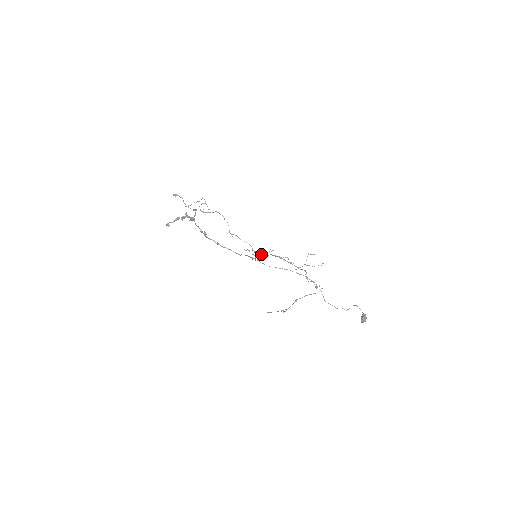
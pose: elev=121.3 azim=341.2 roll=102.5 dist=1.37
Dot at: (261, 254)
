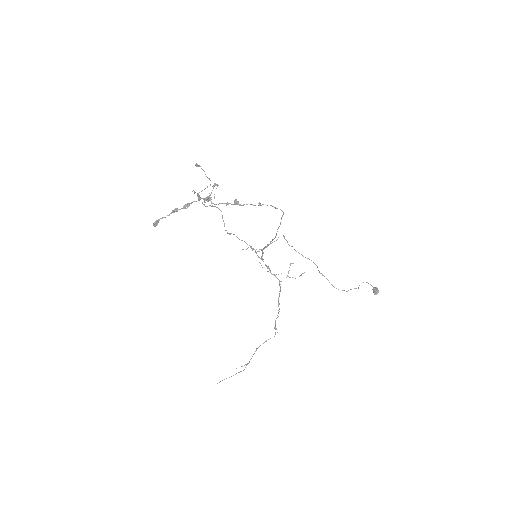
Dot at: occluded
